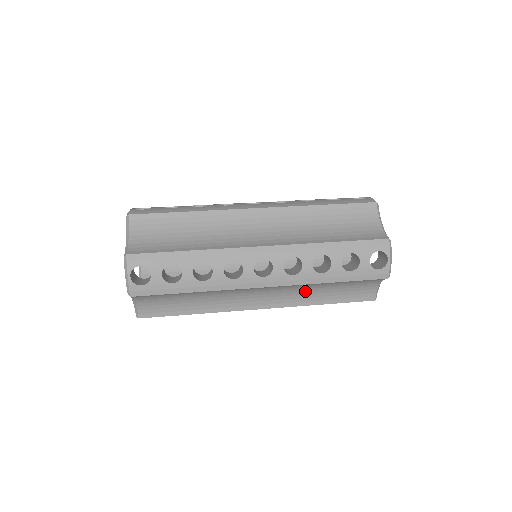
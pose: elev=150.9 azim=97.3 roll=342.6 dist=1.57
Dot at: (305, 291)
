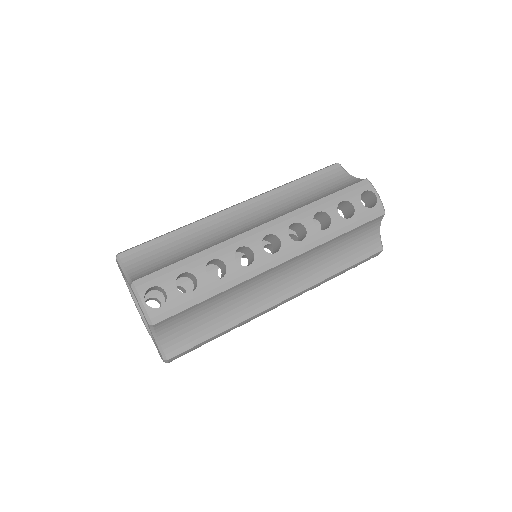
Dot at: (318, 262)
